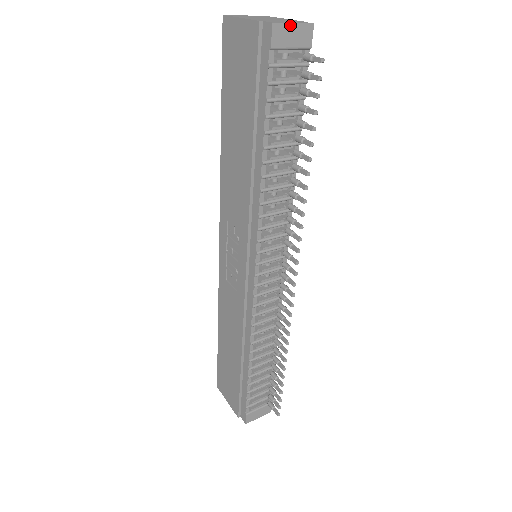
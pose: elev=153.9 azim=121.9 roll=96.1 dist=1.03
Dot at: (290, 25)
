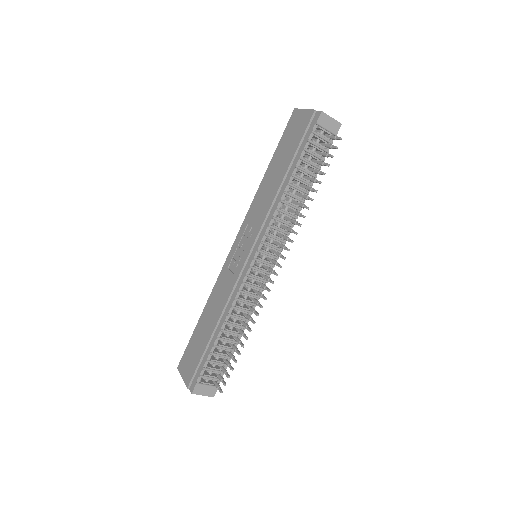
Dot at: (330, 117)
